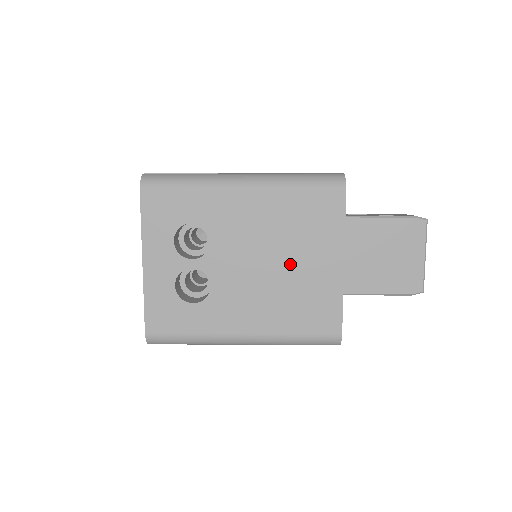
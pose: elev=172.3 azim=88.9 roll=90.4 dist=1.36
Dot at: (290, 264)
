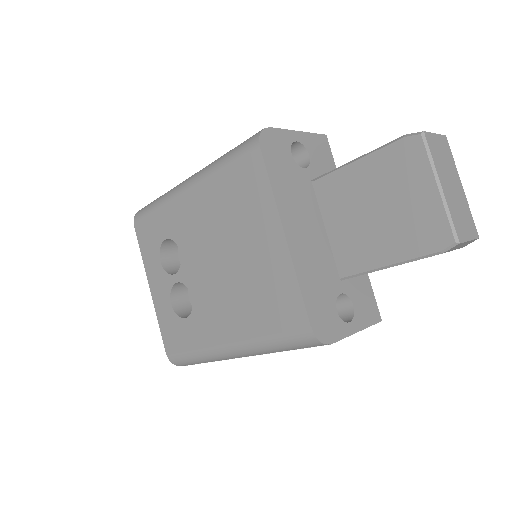
Dot at: (239, 253)
